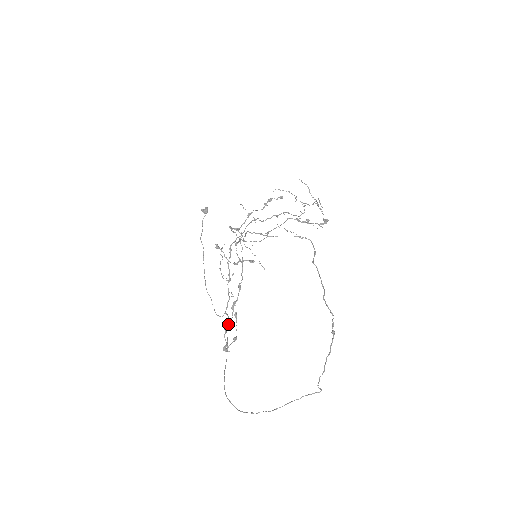
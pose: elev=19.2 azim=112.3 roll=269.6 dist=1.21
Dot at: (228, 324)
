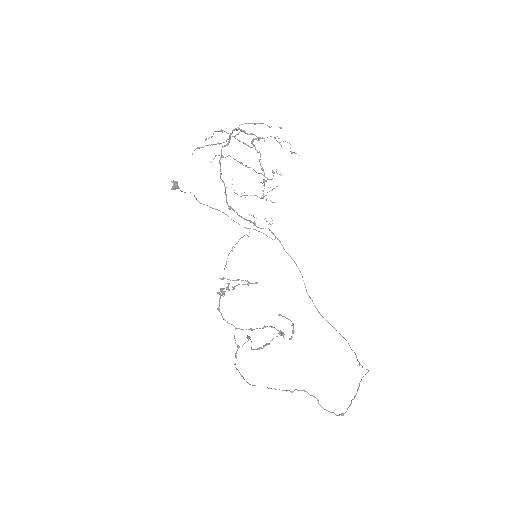
Dot at: occluded
